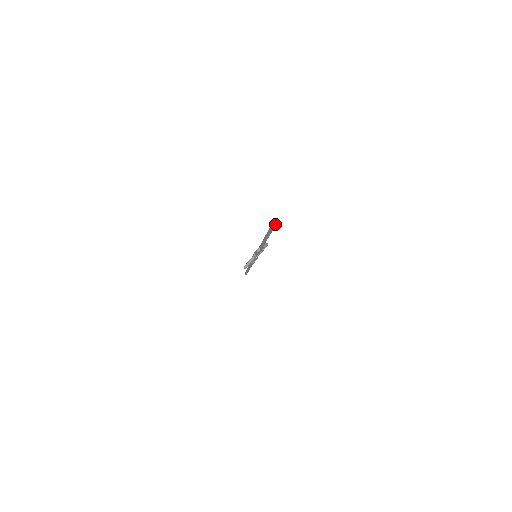
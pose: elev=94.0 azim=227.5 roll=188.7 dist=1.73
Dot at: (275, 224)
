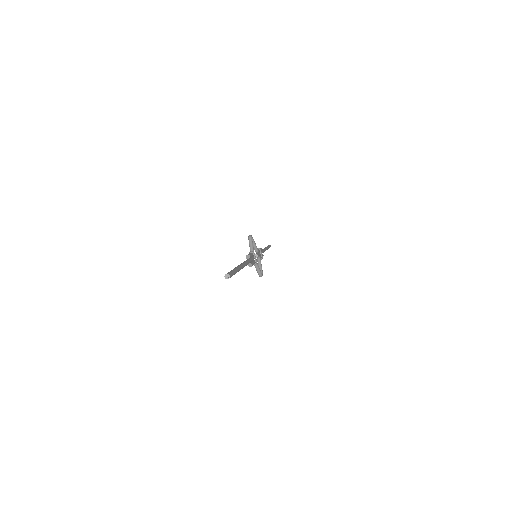
Dot at: (227, 275)
